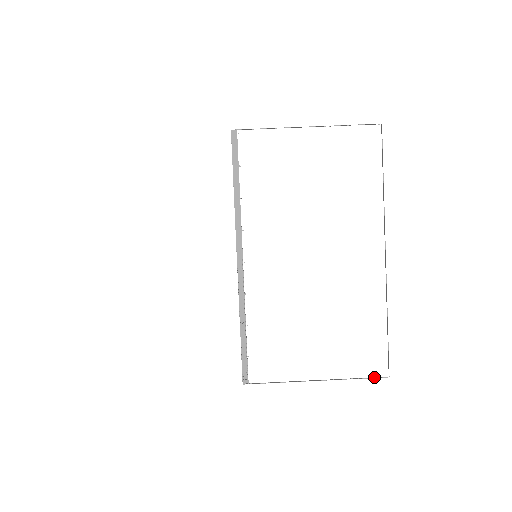
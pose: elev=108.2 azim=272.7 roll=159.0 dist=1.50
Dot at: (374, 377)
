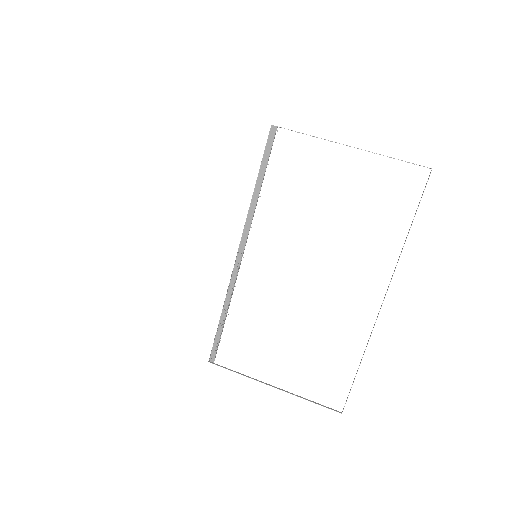
Dot at: (328, 407)
